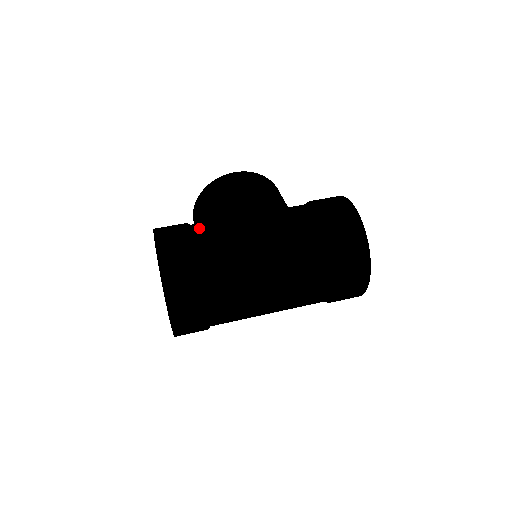
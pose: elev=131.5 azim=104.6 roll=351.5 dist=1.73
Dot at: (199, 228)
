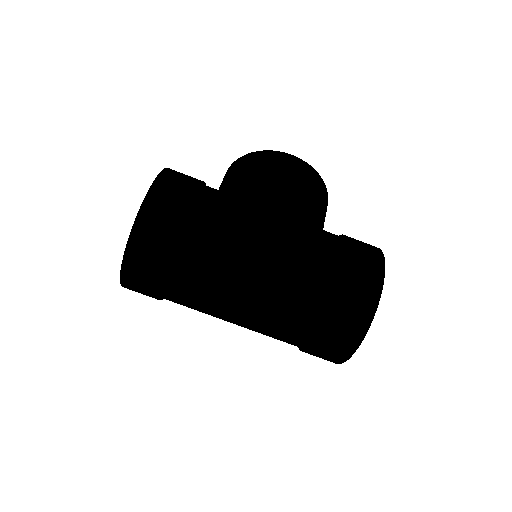
Dot at: (208, 197)
